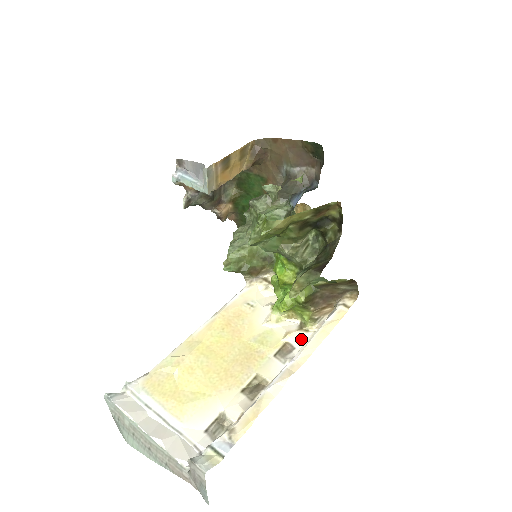
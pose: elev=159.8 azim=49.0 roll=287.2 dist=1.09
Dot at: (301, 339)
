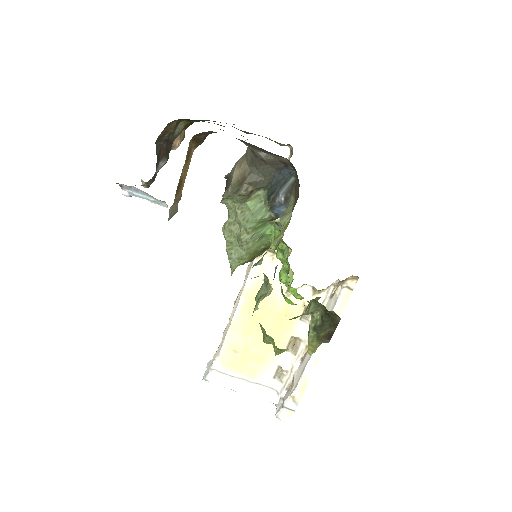
Dot at: occluded
